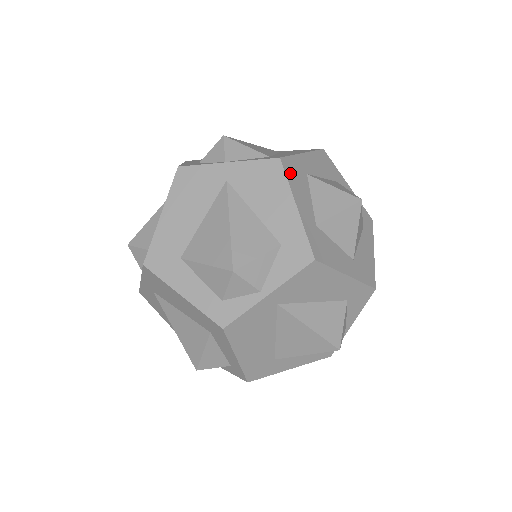
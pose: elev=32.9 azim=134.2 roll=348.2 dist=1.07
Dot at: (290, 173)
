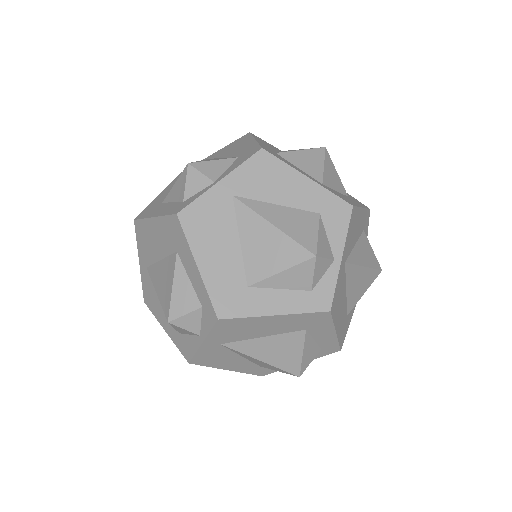
Dot at: (257, 138)
